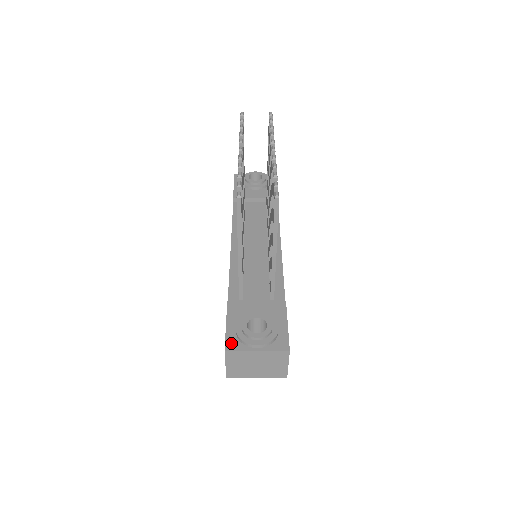
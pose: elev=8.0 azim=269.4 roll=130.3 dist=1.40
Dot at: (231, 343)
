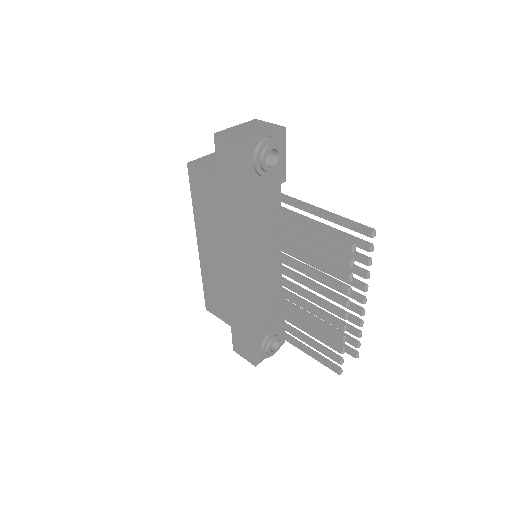
Dot at: (258, 360)
